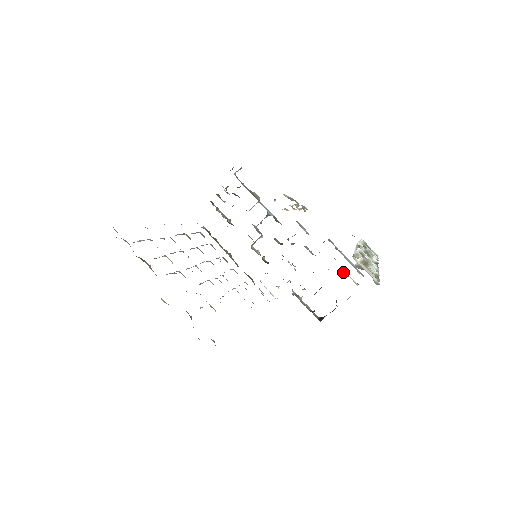
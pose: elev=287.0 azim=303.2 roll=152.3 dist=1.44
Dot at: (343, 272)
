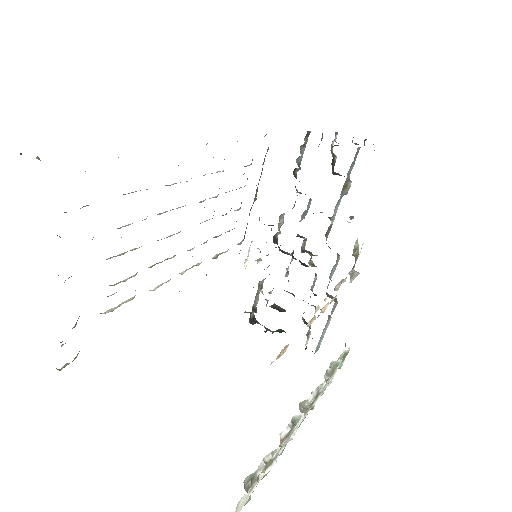
Dot at: (310, 328)
